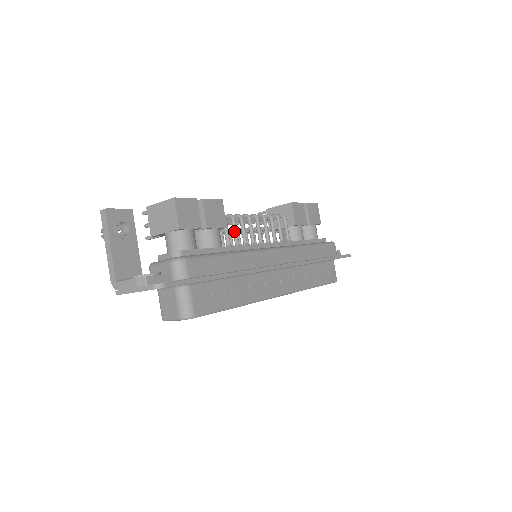
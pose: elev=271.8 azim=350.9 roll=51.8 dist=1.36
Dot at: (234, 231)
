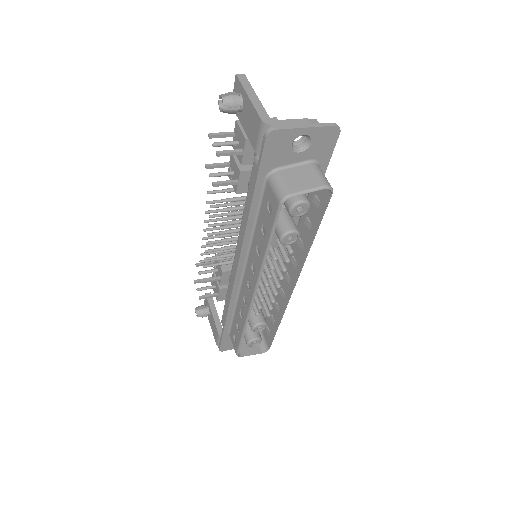
Dot at: occluded
